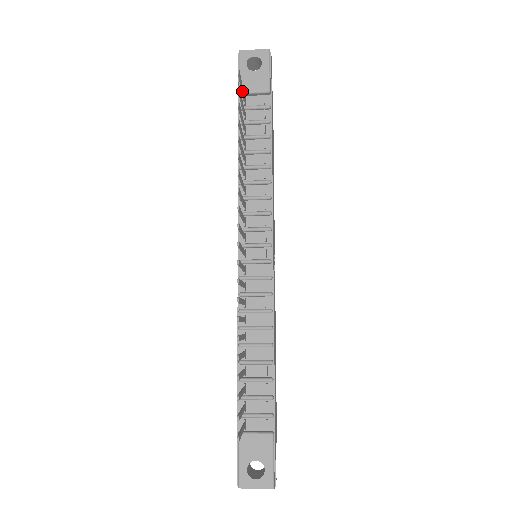
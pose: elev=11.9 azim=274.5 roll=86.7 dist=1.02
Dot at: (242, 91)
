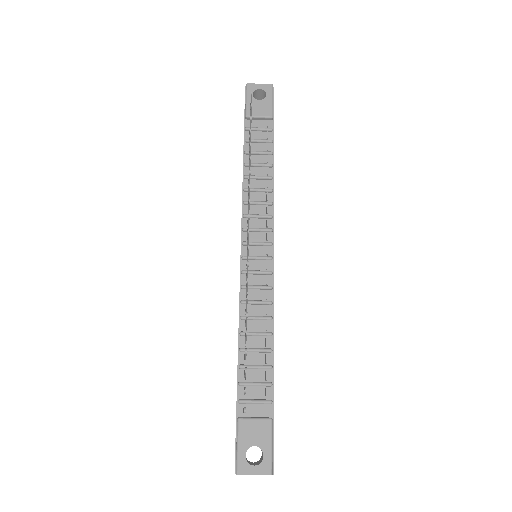
Dot at: occluded
